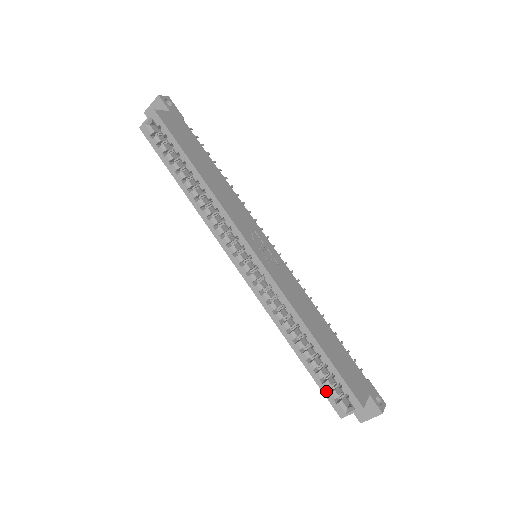
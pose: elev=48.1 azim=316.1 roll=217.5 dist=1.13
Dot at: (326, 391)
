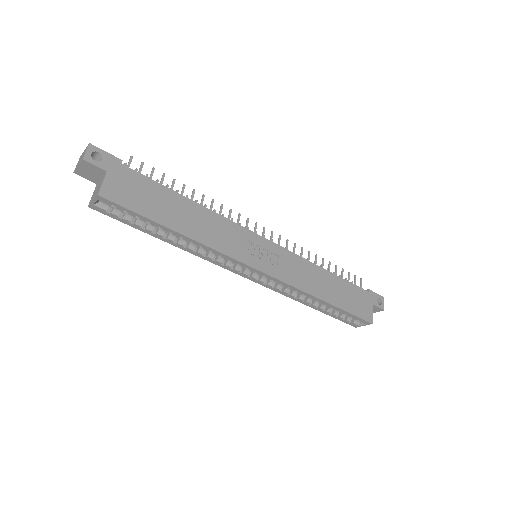
Dot at: (342, 320)
